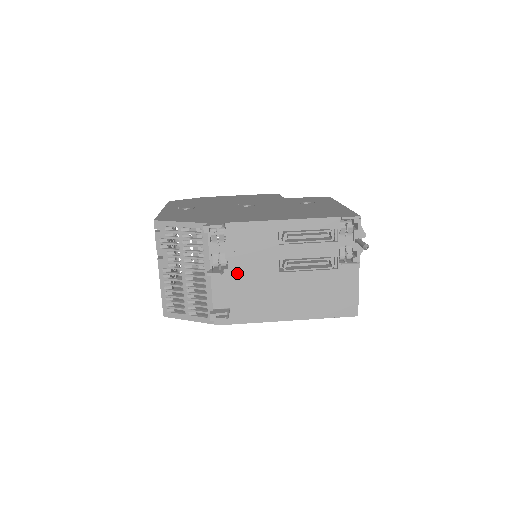
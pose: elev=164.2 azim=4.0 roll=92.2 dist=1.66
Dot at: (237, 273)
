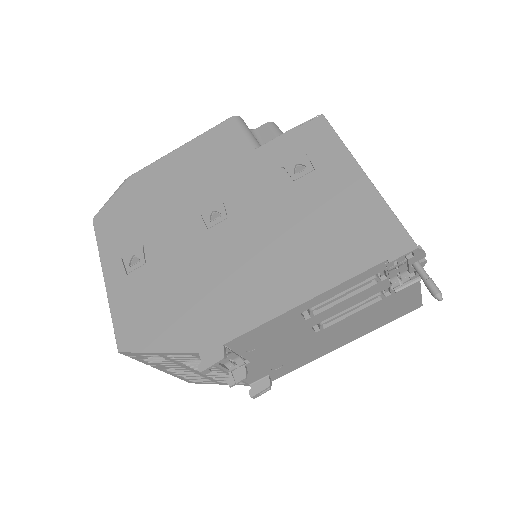
Dot at: (263, 358)
